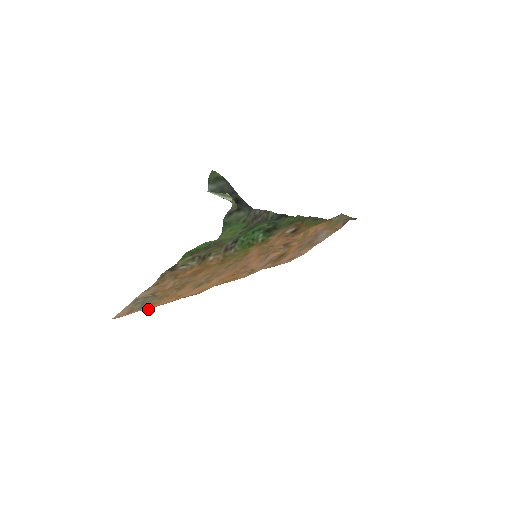
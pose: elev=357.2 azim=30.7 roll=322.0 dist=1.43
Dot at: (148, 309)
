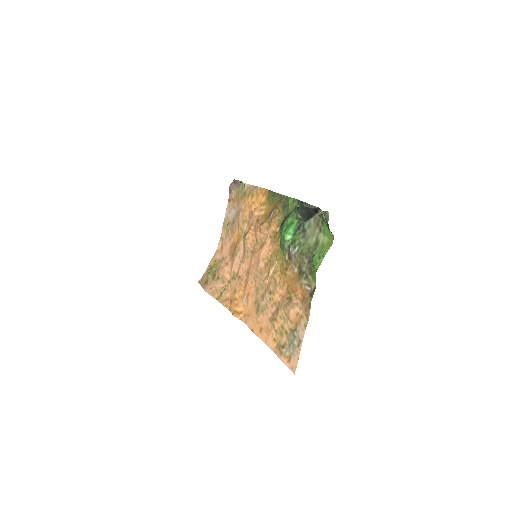
Dot at: (275, 352)
